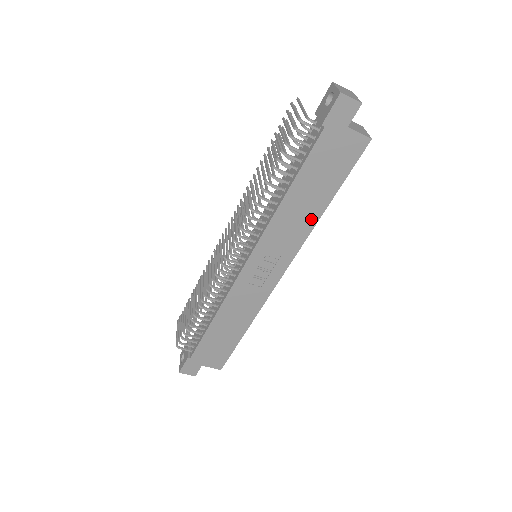
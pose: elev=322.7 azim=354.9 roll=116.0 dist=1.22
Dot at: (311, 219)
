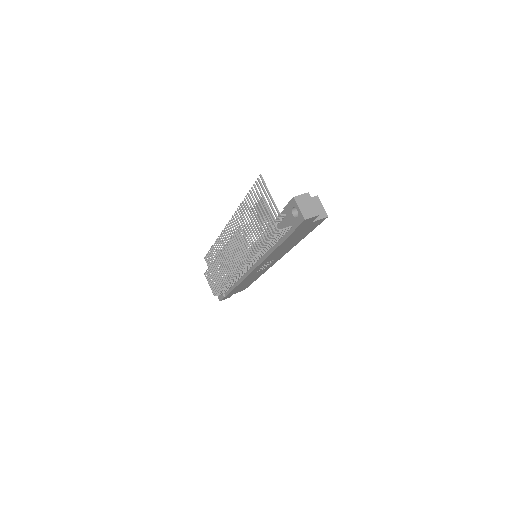
Dot at: (292, 246)
